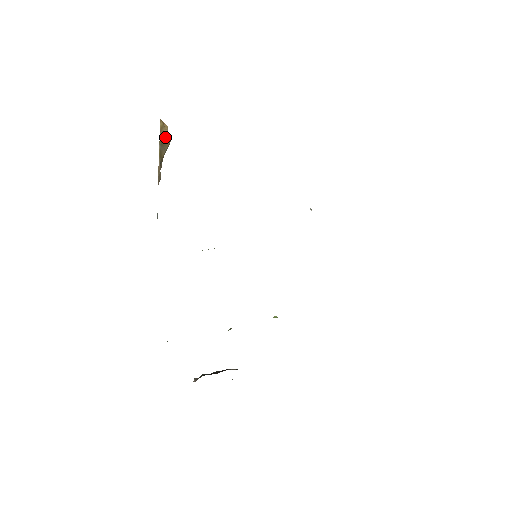
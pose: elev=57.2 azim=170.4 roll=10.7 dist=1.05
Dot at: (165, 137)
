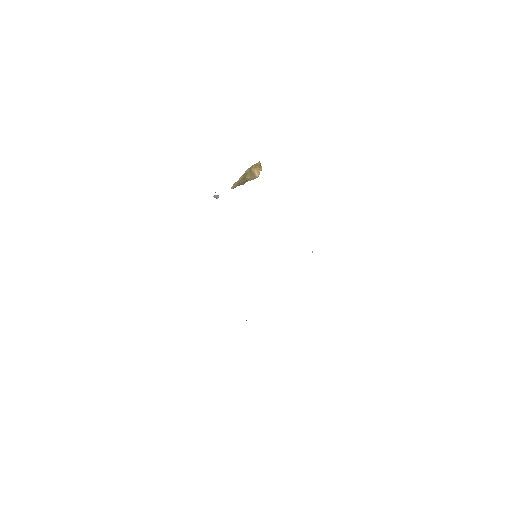
Dot at: (255, 171)
